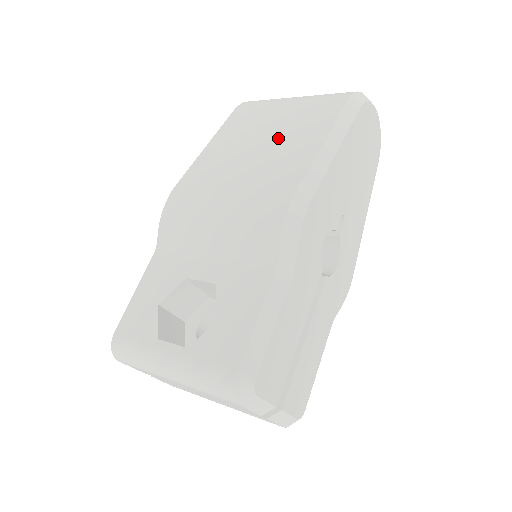
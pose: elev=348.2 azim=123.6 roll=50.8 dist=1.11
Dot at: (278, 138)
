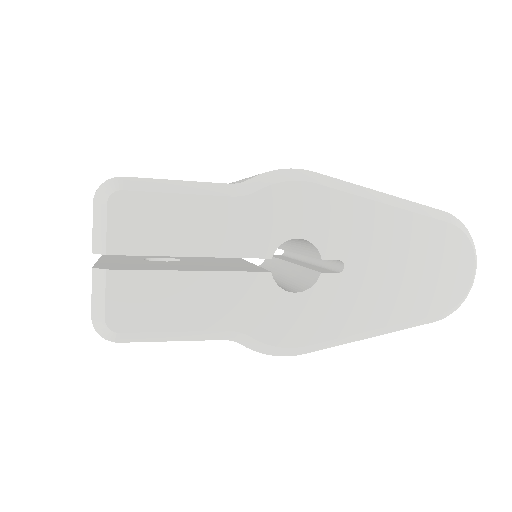
Dot at: occluded
